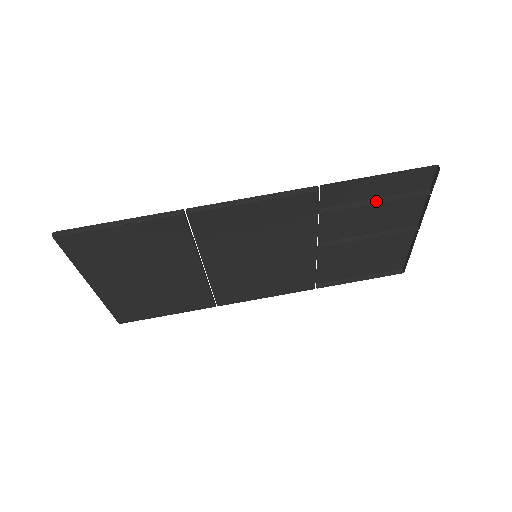
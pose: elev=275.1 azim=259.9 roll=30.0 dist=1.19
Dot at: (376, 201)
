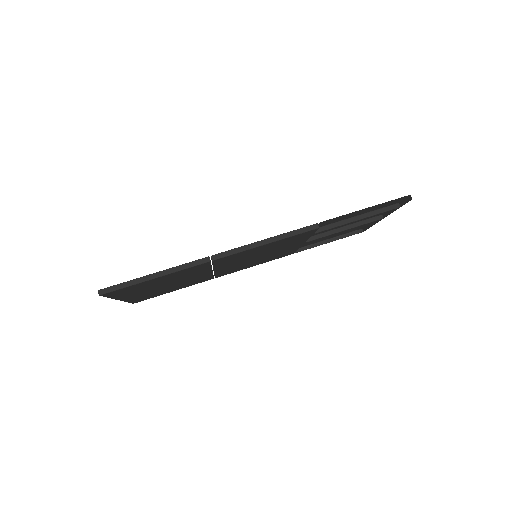
Dot at: (358, 217)
